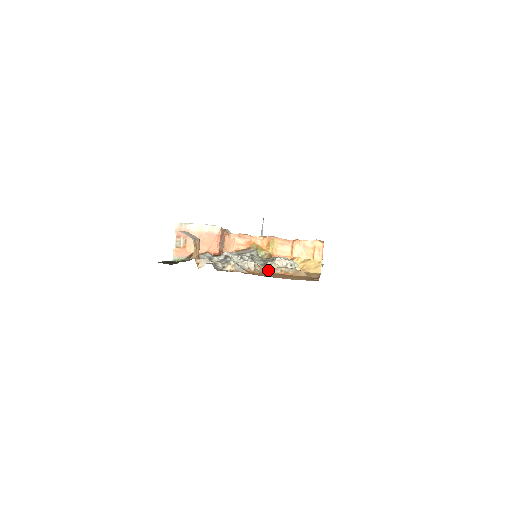
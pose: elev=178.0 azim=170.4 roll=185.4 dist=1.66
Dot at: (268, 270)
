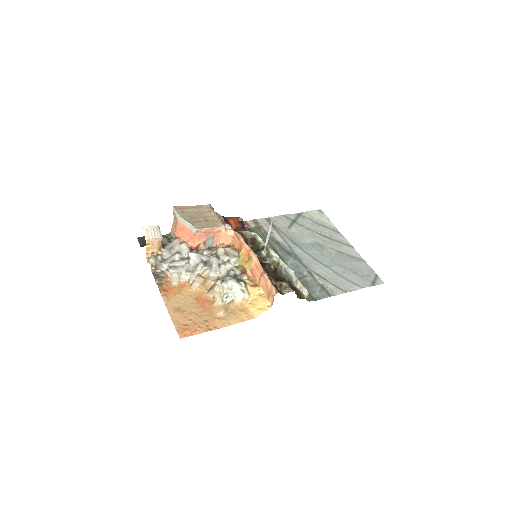
Dot at: (210, 288)
